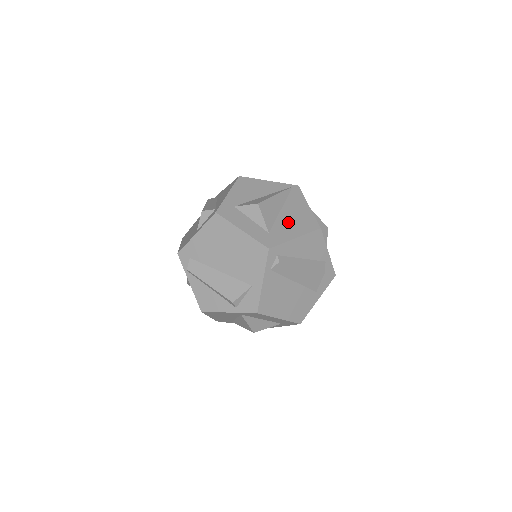
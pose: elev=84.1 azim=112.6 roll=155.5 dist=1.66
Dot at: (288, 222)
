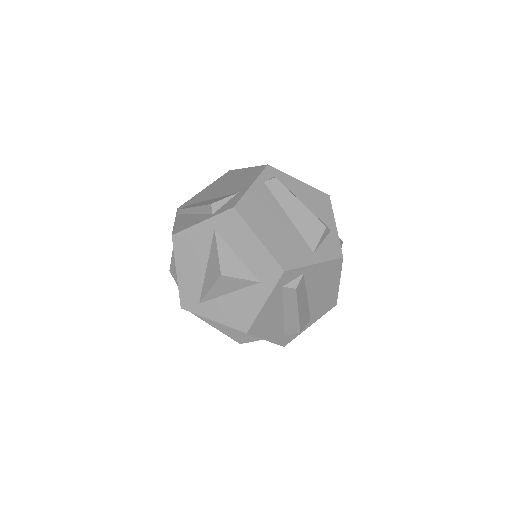
Dot at: occluded
